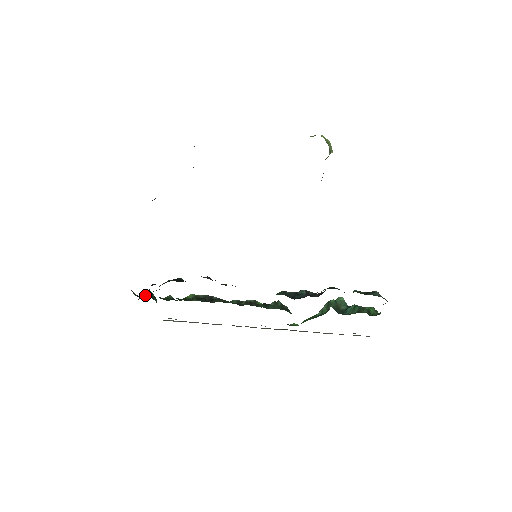
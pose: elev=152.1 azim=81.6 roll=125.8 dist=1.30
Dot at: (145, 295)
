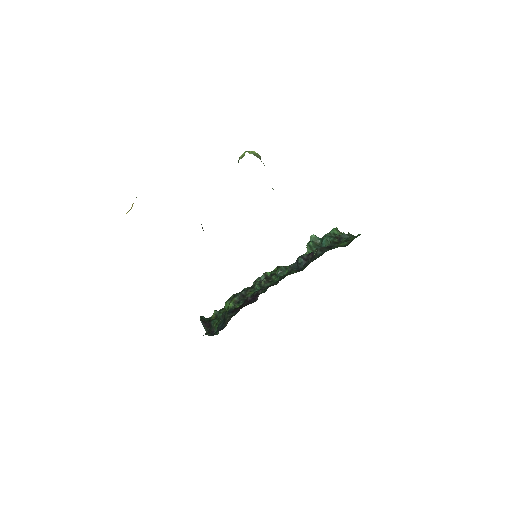
Dot at: (205, 325)
